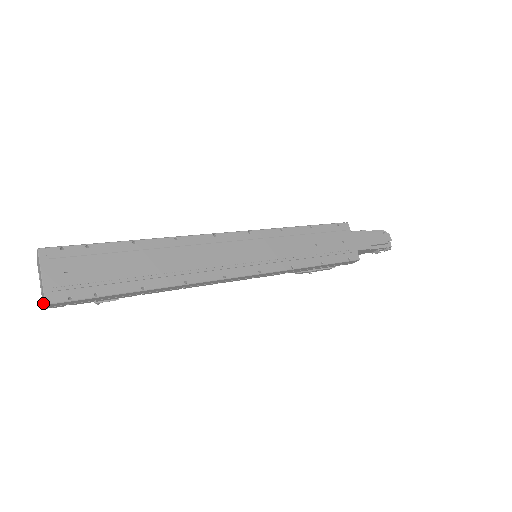
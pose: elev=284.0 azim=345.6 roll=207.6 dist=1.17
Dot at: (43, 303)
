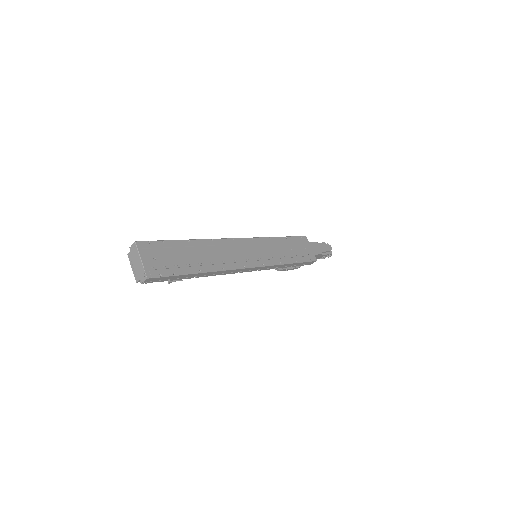
Dot at: (138, 280)
